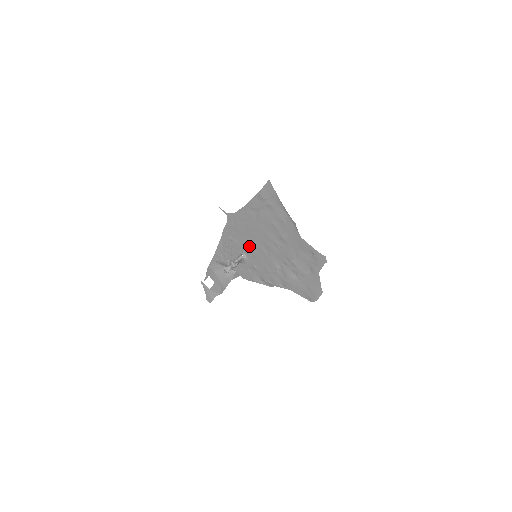
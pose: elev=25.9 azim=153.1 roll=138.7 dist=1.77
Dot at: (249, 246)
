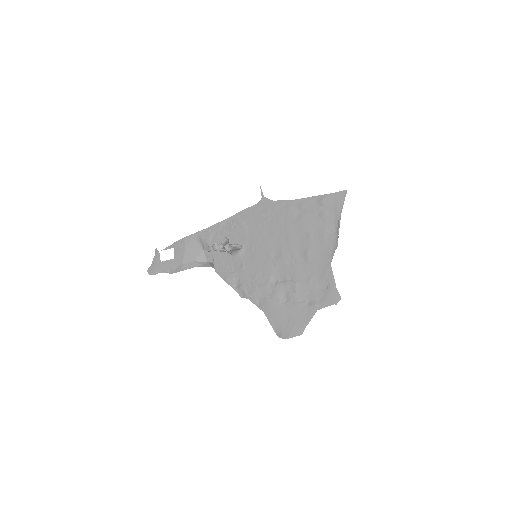
Dot at: (258, 242)
